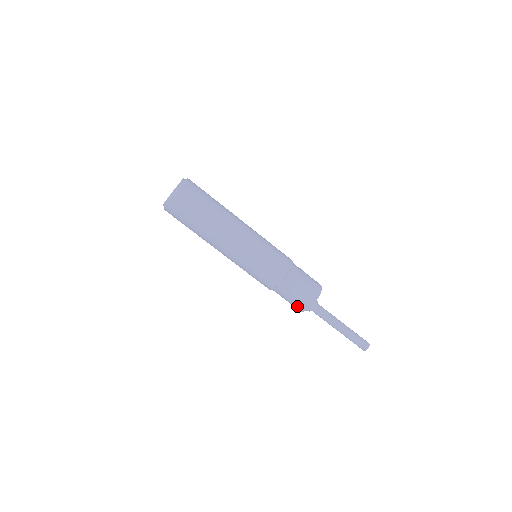
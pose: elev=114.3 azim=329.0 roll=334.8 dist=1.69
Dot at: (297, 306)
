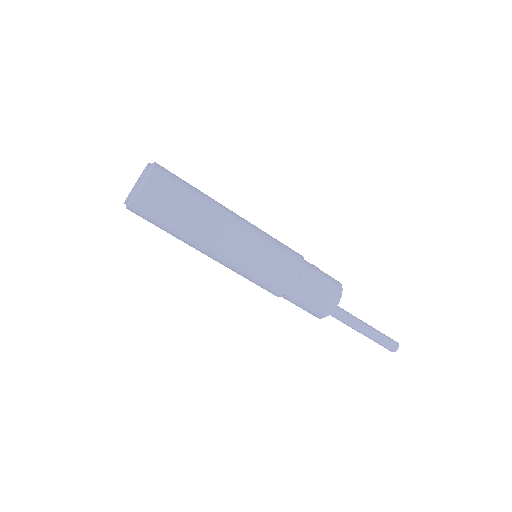
Dot at: (308, 312)
